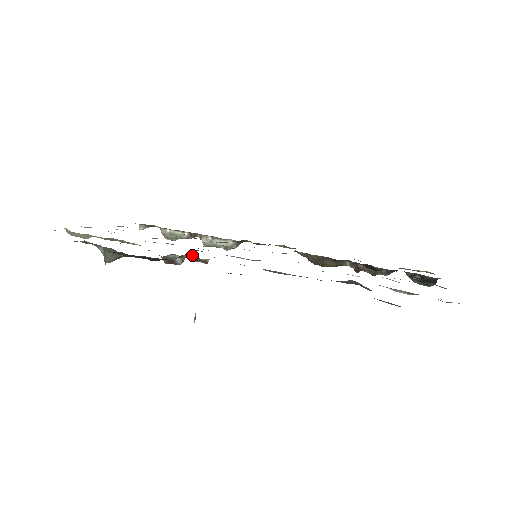
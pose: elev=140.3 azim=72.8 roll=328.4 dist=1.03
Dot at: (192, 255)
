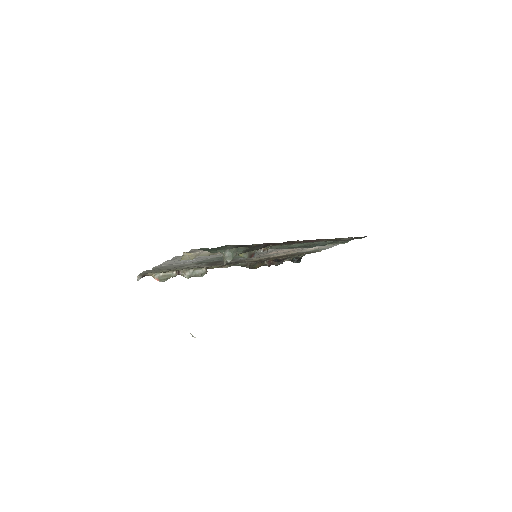
Dot at: occluded
